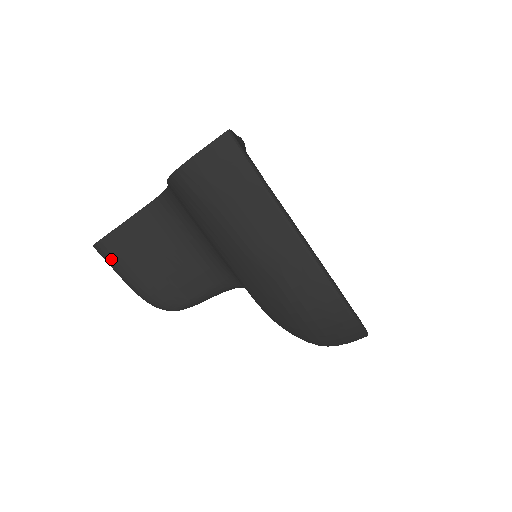
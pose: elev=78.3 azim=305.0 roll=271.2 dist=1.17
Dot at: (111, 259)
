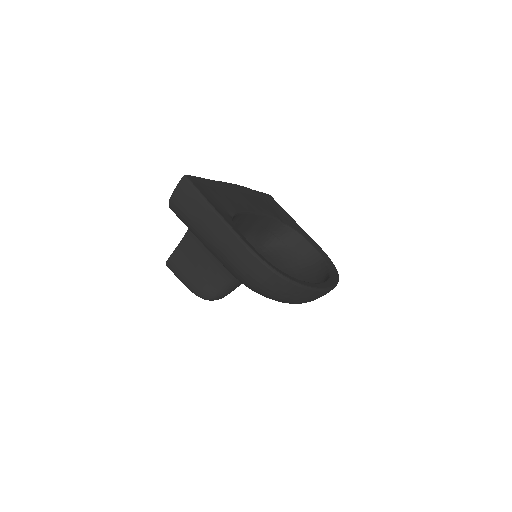
Dot at: (174, 271)
